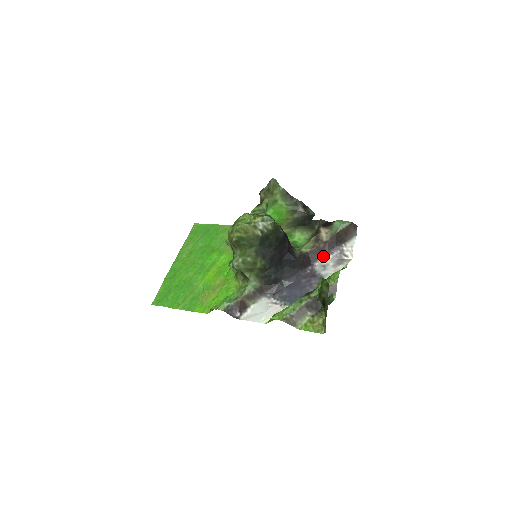
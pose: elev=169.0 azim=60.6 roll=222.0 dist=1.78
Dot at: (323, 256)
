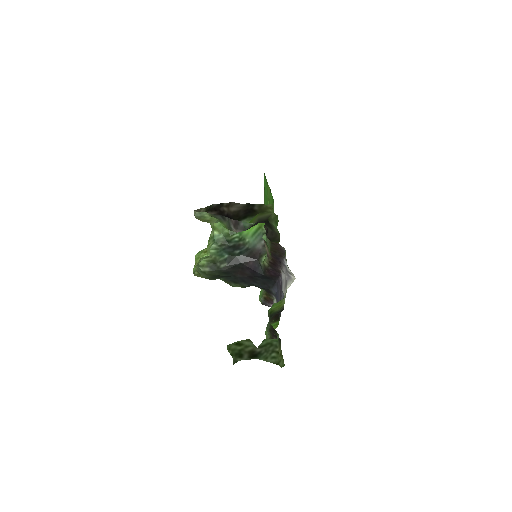
Dot at: (281, 269)
